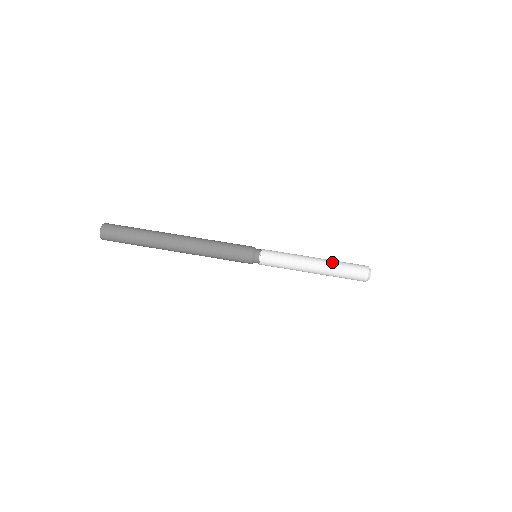
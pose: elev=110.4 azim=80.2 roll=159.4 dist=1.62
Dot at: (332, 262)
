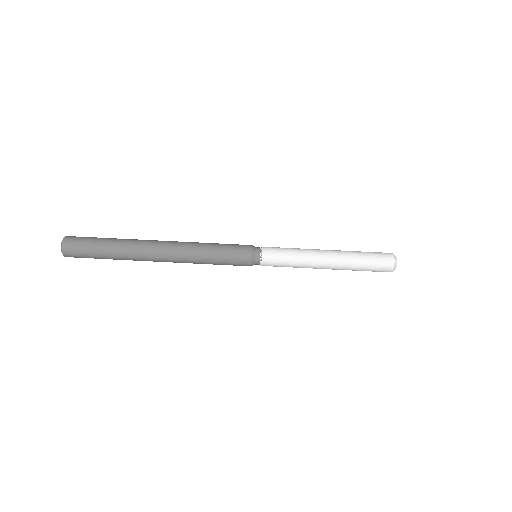
Dot at: (348, 251)
